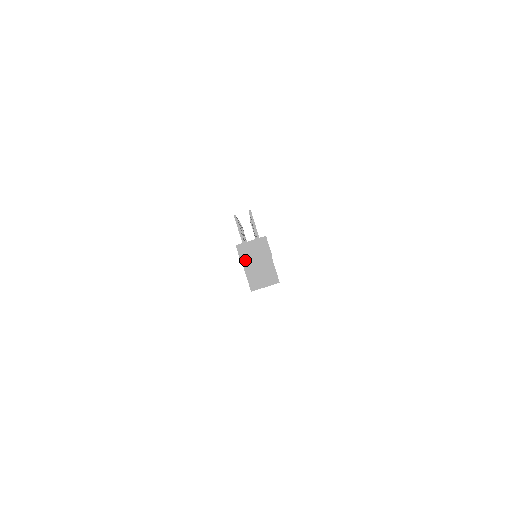
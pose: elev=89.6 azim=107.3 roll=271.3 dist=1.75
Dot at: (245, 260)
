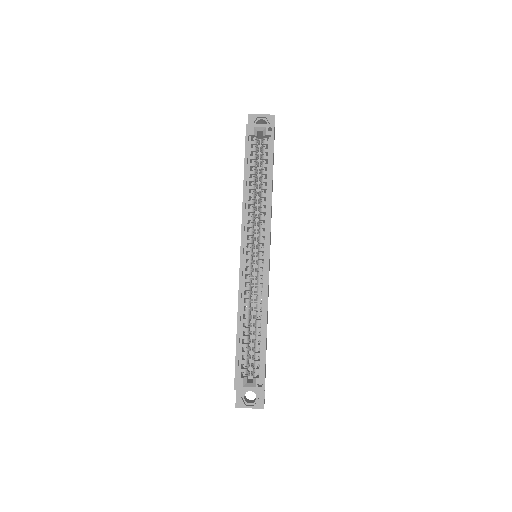
Dot at: (252, 116)
